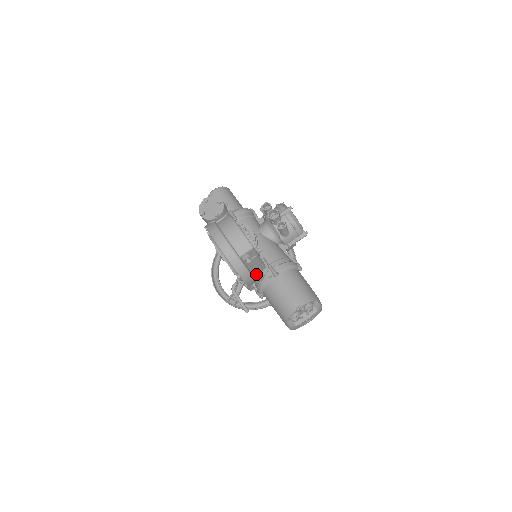
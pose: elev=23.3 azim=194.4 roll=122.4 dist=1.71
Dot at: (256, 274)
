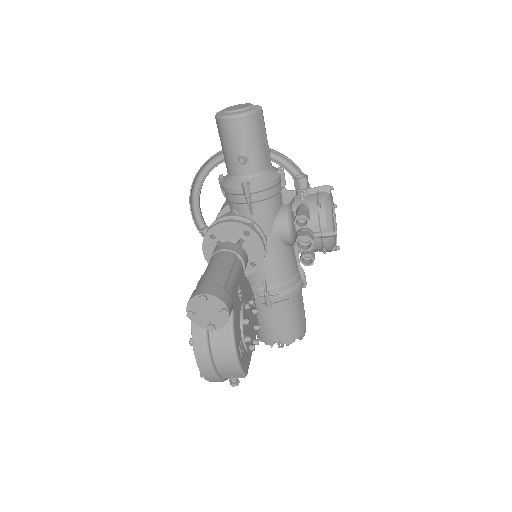
Dot at: occluded
